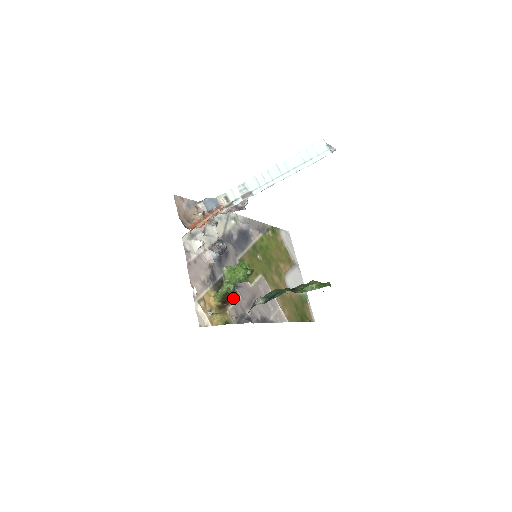
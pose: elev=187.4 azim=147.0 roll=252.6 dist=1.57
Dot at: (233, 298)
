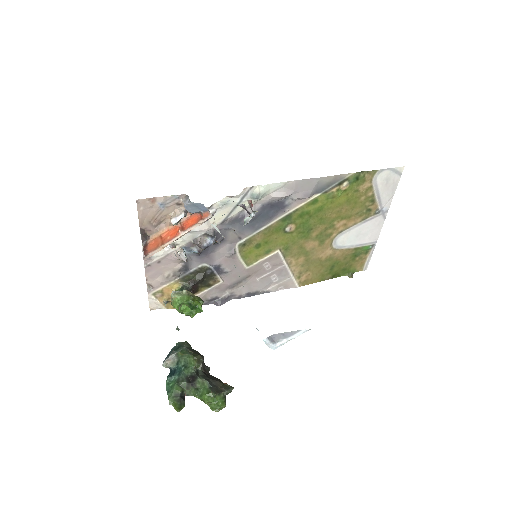
Dot at: (206, 286)
